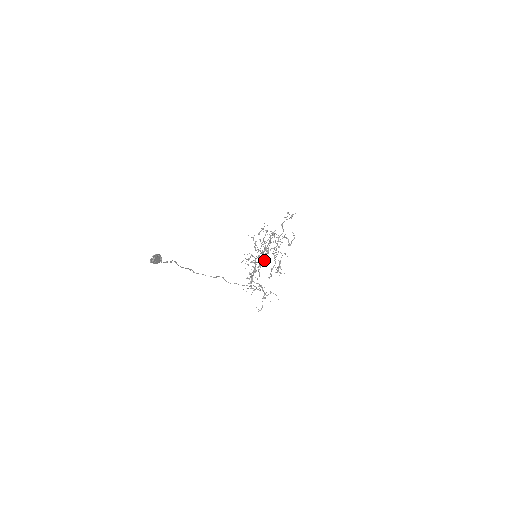
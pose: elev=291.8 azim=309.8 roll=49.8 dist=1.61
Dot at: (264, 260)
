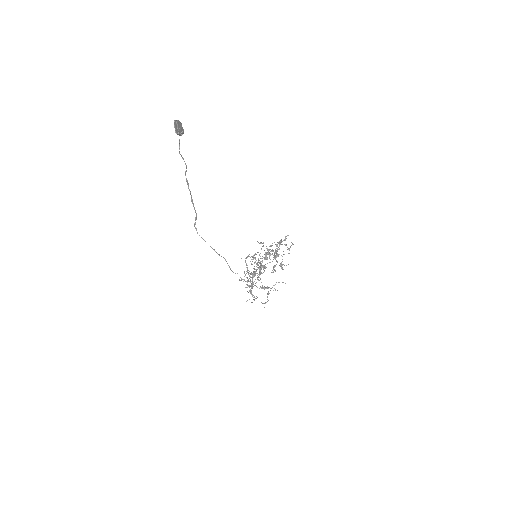
Dot at: (262, 273)
